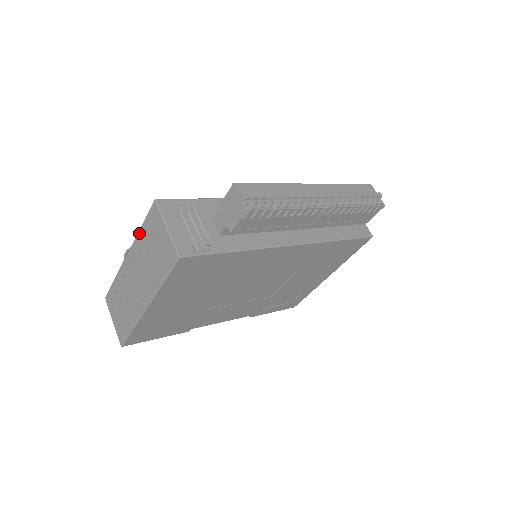
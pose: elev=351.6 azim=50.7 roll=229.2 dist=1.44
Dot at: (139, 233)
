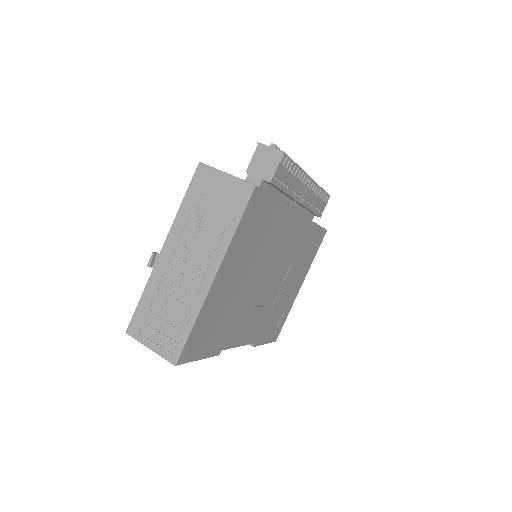
Dot at: (181, 209)
